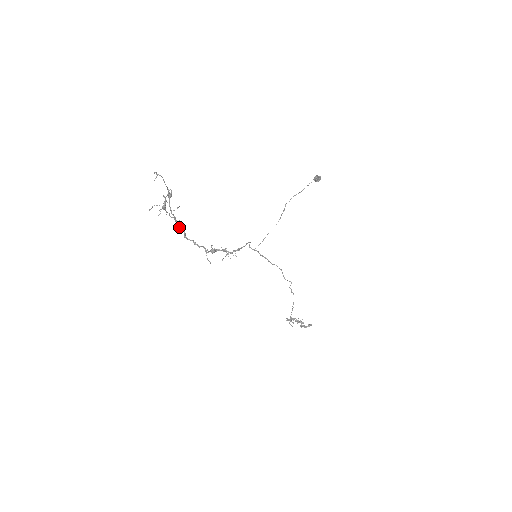
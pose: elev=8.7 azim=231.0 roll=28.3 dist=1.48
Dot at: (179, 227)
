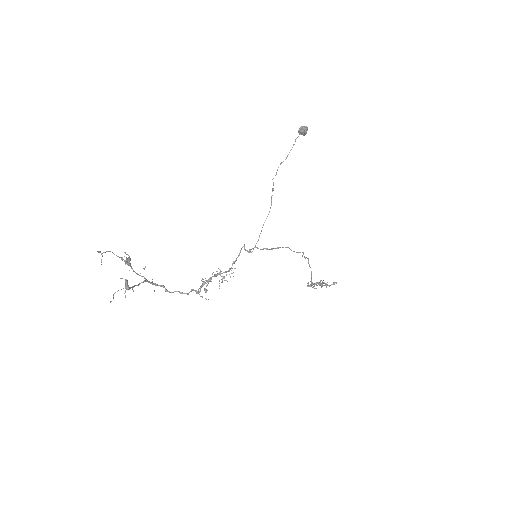
Dot at: (155, 284)
